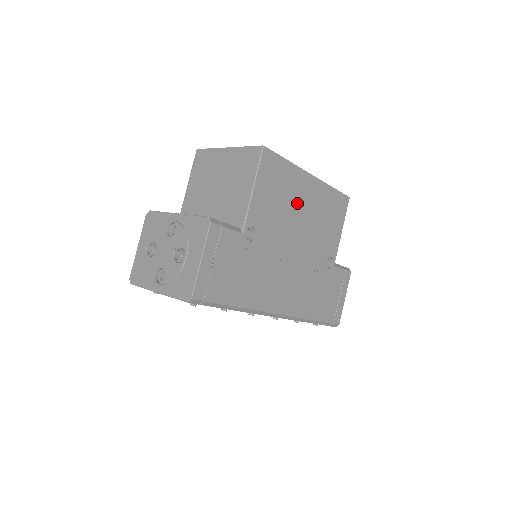
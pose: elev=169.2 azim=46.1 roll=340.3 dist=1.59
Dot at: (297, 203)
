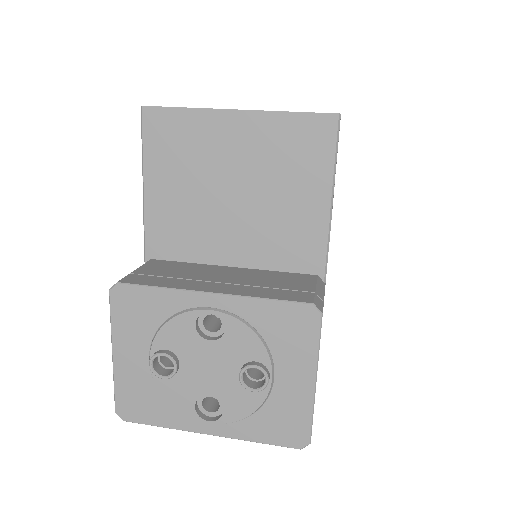
Dot at: occluded
